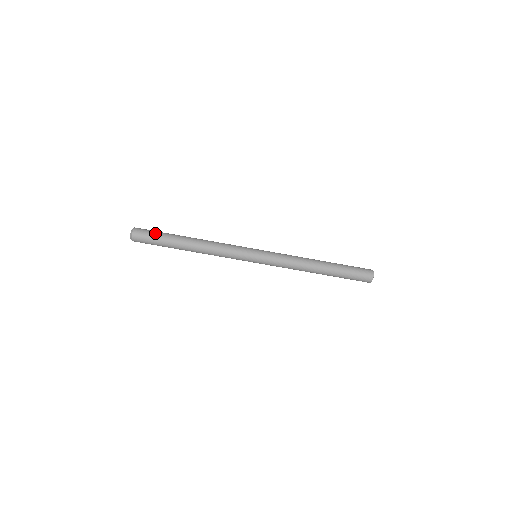
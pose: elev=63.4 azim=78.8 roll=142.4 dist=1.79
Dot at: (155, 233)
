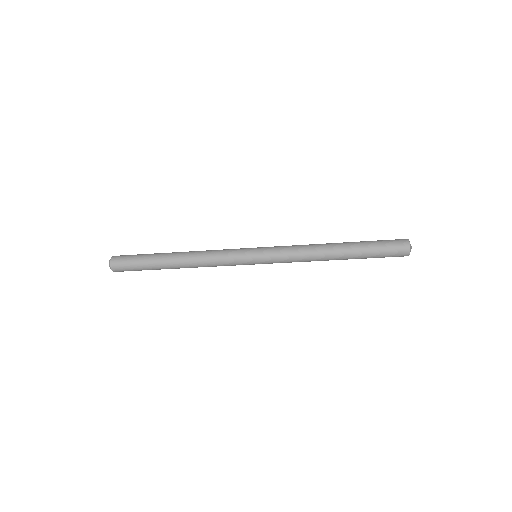
Dot at: (135, 256)
